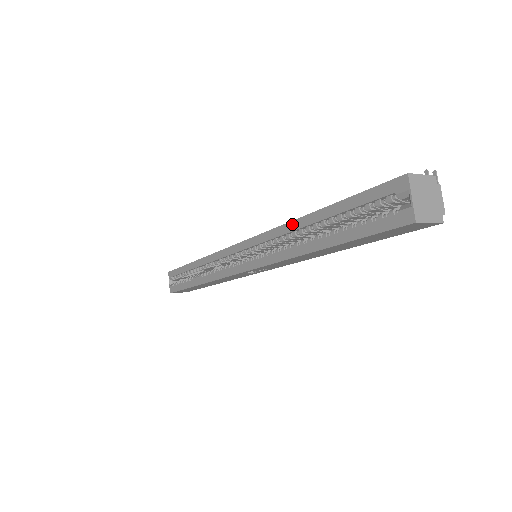
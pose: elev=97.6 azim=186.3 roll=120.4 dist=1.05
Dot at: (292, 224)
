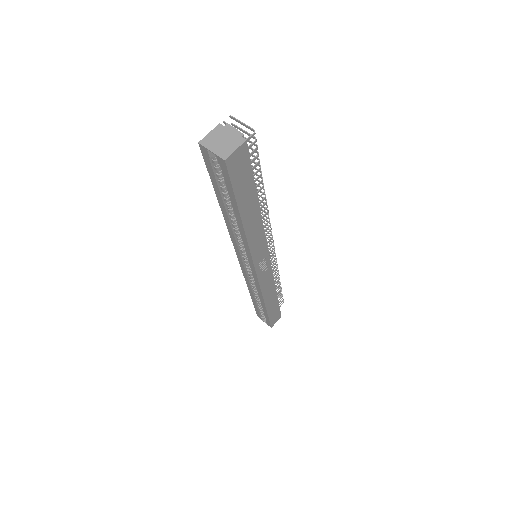
Dot at: (226, 222)
